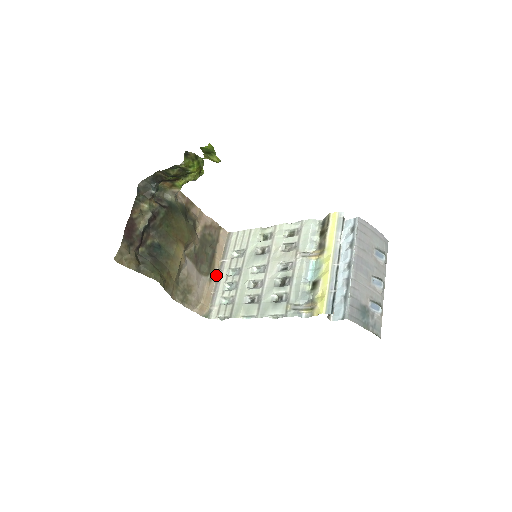
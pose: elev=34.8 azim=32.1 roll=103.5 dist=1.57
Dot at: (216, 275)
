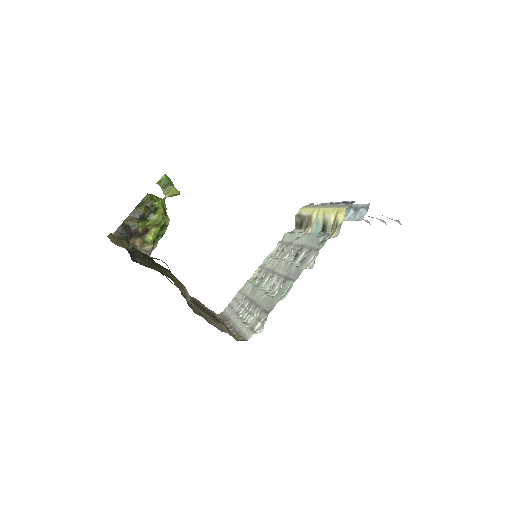
Dot at: (228, 328)
